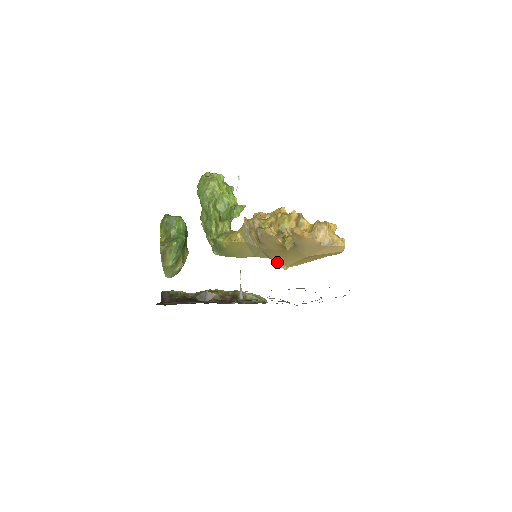
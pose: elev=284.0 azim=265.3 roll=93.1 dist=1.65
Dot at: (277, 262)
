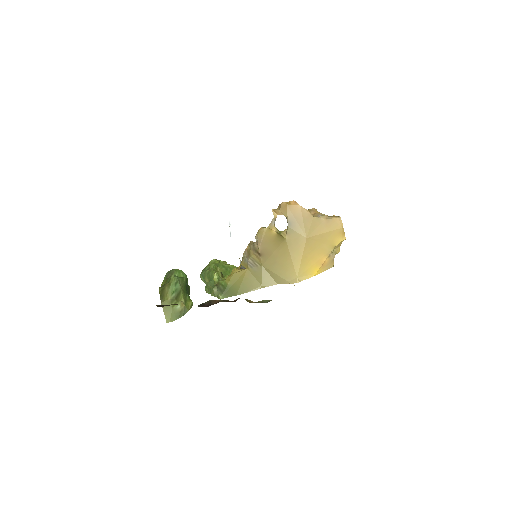
Dot at: (286, 278)
